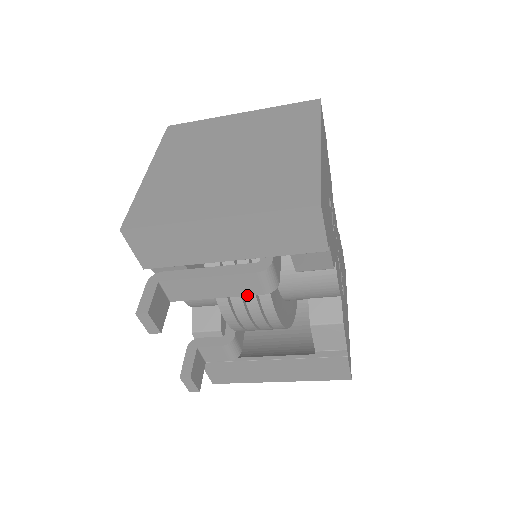
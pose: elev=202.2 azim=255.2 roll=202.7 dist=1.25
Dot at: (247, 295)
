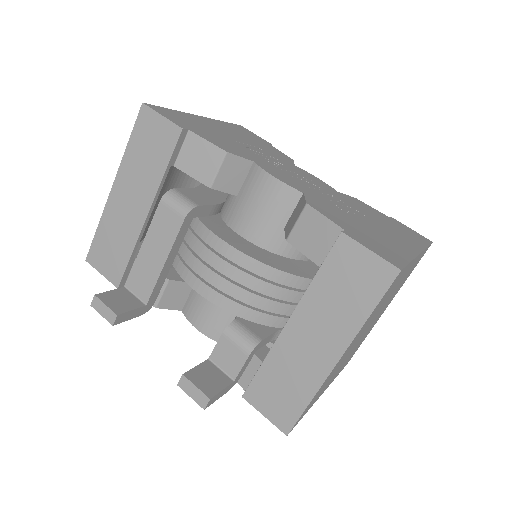
Dot at: (177, 235)
